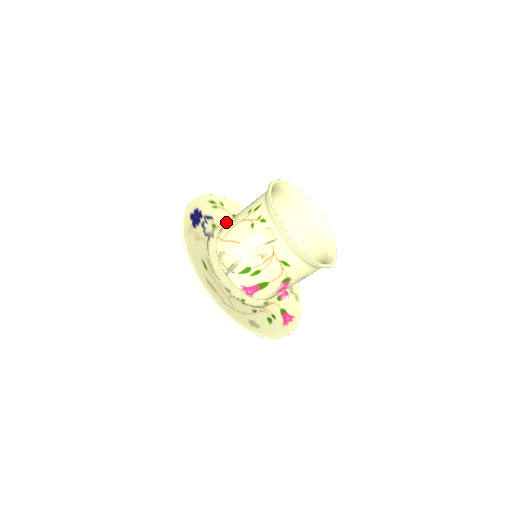
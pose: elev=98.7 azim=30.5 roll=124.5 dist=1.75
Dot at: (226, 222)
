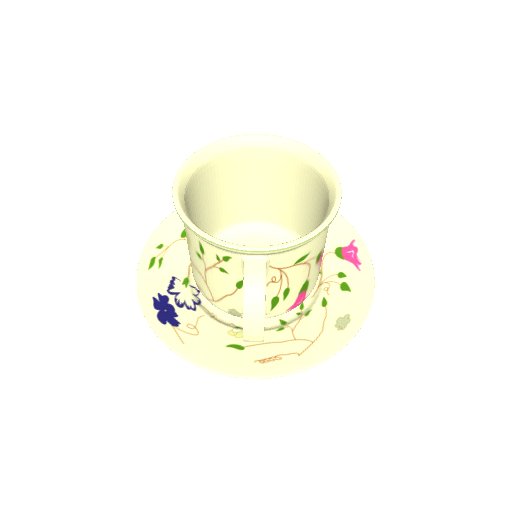
Dot at: (187, 255)
